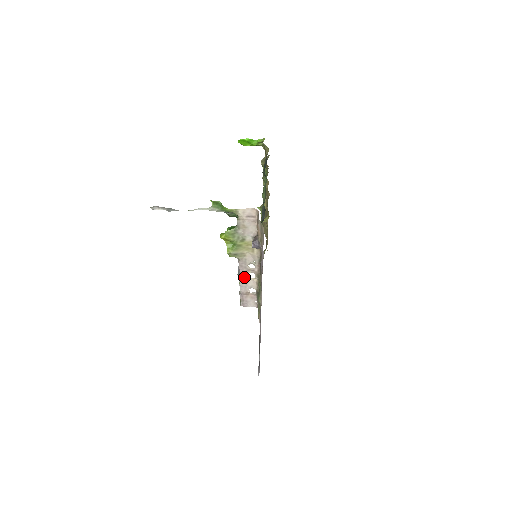
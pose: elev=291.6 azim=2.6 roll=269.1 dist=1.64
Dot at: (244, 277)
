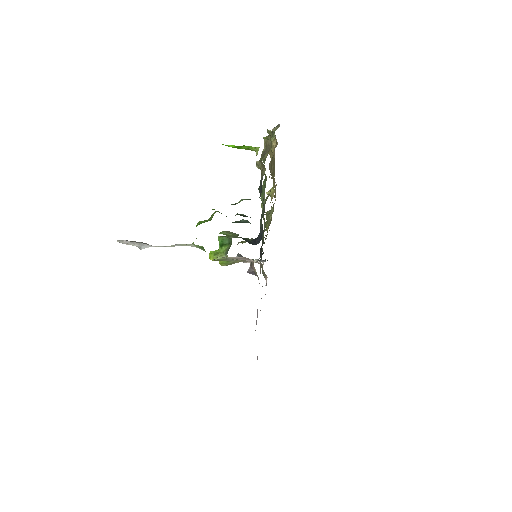
Dot at: (245, 262)
